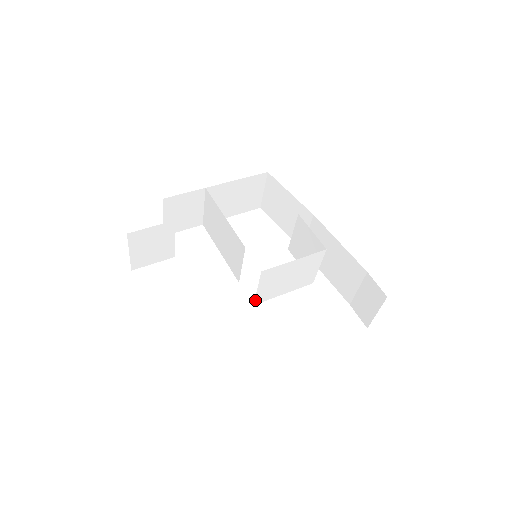
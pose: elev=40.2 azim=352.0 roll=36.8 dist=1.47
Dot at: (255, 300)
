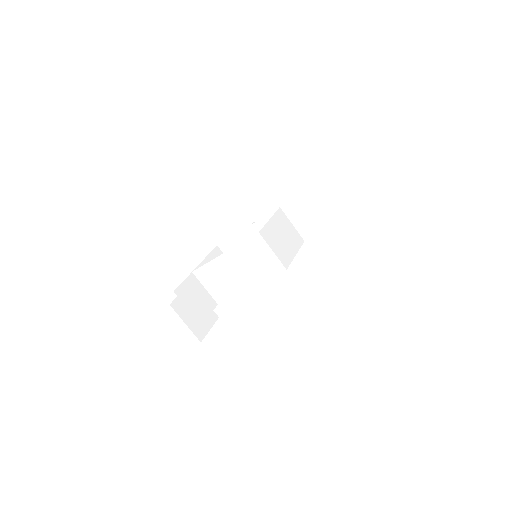
Dot at: occluded
